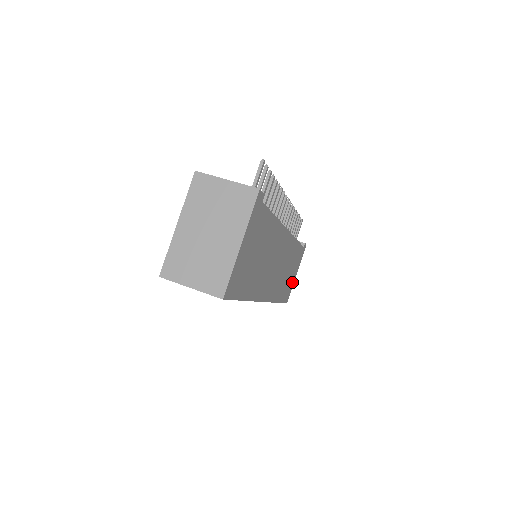
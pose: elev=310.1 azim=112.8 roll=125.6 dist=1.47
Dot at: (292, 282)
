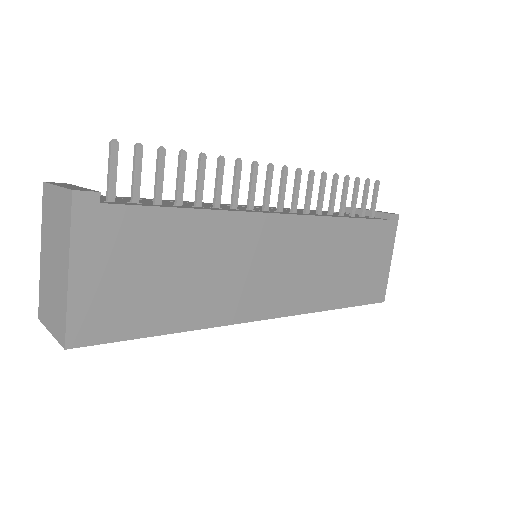
Dot at: (381, 272)
